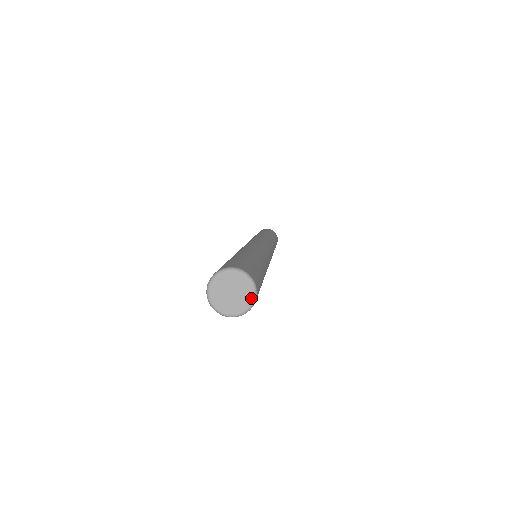
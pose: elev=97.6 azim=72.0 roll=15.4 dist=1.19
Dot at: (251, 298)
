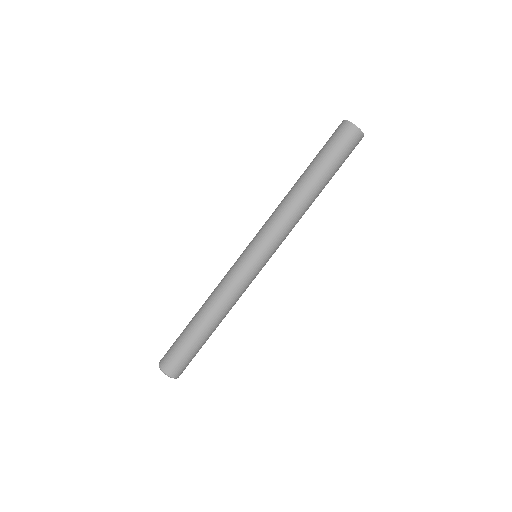
Dot at: occluded
